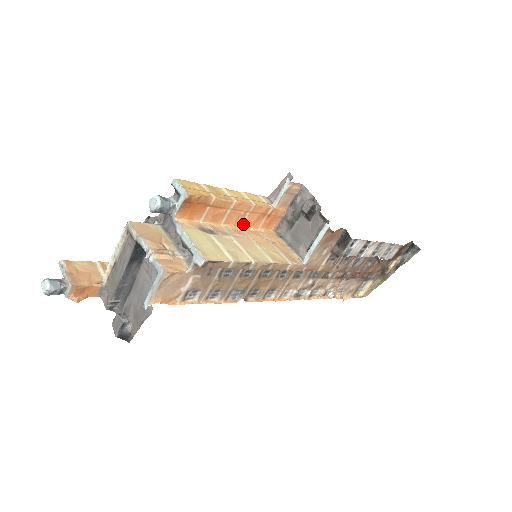
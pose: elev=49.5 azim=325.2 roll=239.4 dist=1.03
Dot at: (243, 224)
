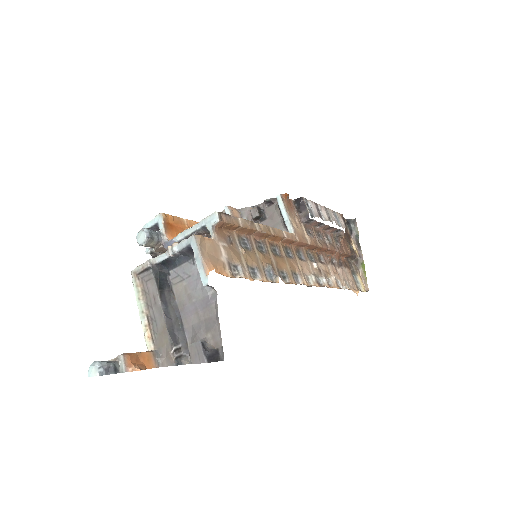
Dot at: occluded
